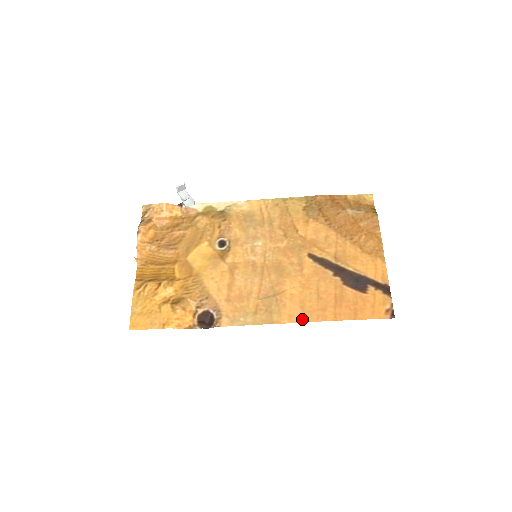
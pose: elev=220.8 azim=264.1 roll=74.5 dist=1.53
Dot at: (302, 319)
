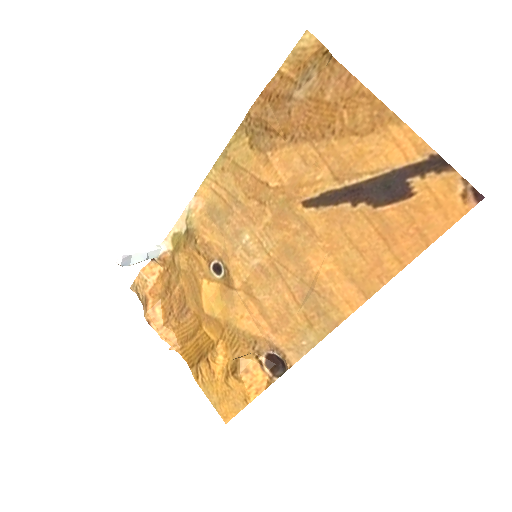
Dot at: (364, 295)
